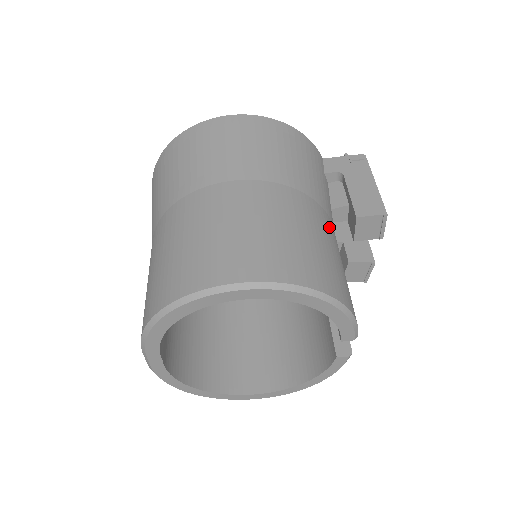
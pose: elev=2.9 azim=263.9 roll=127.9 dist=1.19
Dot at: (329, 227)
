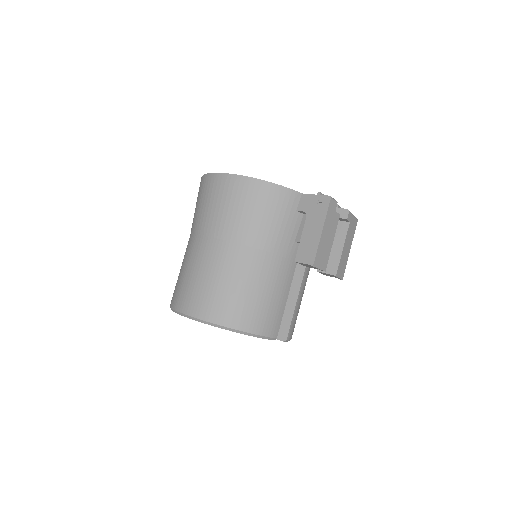
Dot at: (270, 269)
